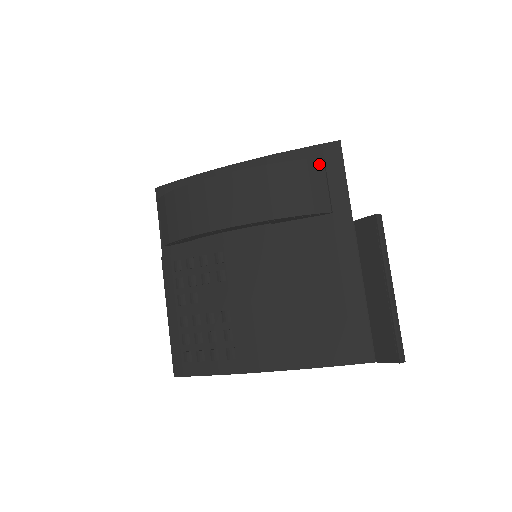
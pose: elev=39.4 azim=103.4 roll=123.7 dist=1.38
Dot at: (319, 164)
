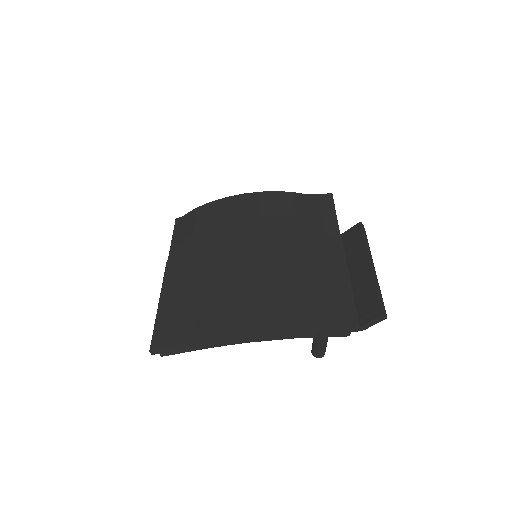
Dot at: (316, 200)
